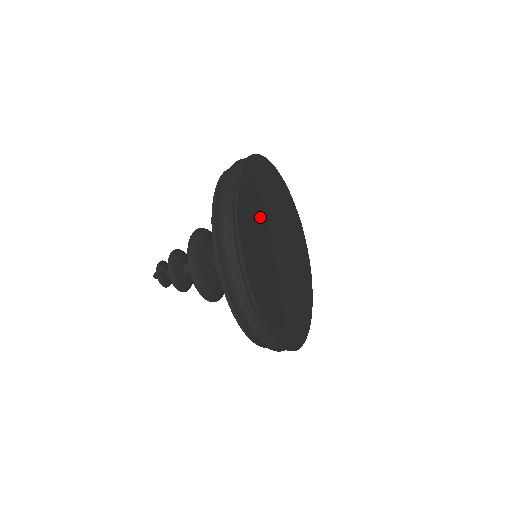
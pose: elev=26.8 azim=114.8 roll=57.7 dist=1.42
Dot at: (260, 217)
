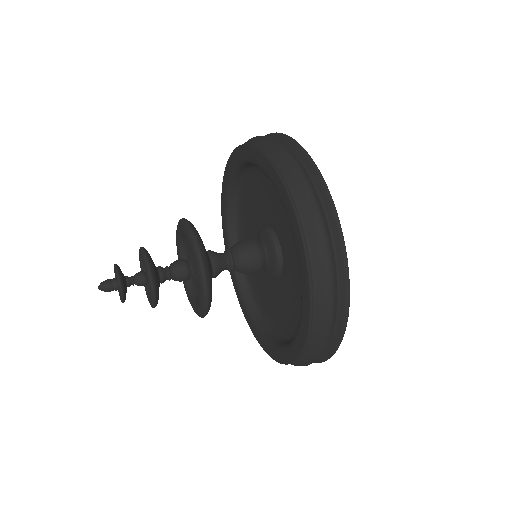
Dot at: occluded
